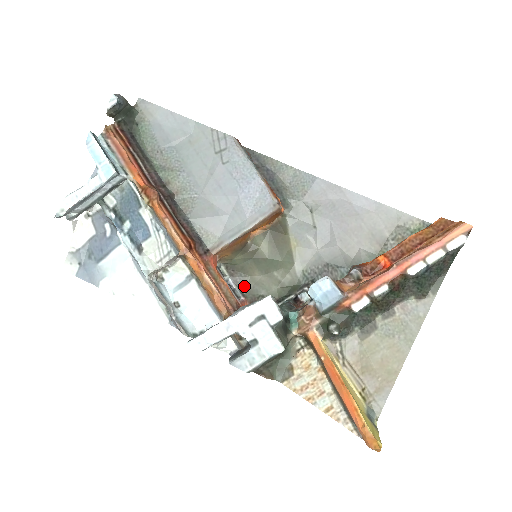
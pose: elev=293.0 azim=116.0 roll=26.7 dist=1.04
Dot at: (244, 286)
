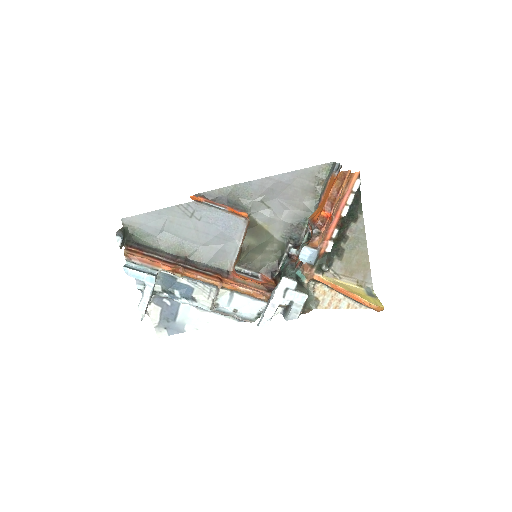
Dot at: (255, 268)
